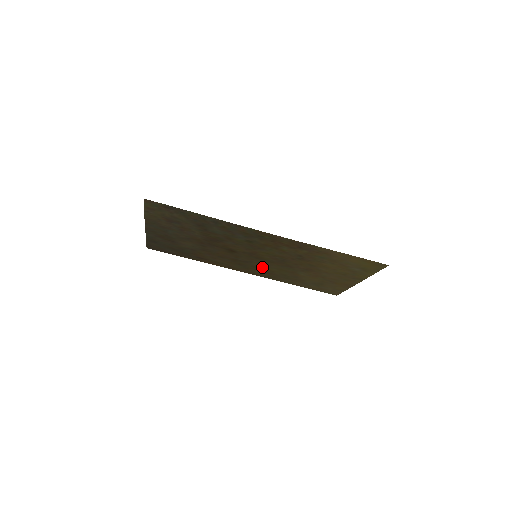
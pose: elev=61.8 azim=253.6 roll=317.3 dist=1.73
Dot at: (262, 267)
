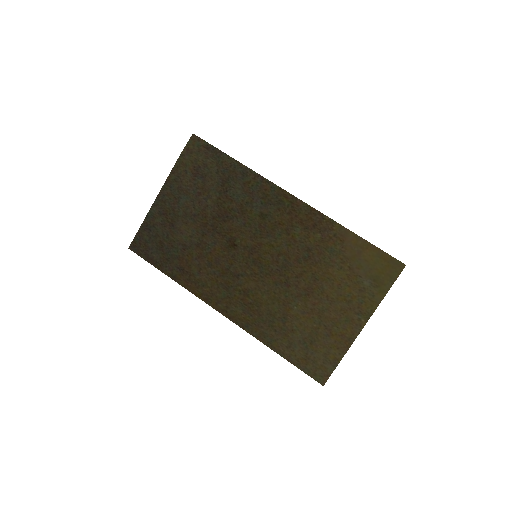
Dot at: (251, 291)
